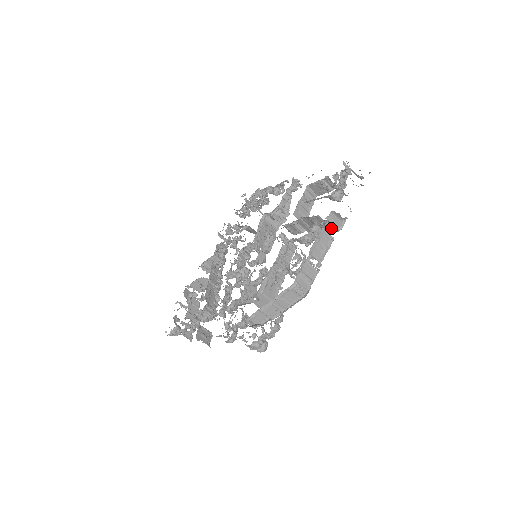
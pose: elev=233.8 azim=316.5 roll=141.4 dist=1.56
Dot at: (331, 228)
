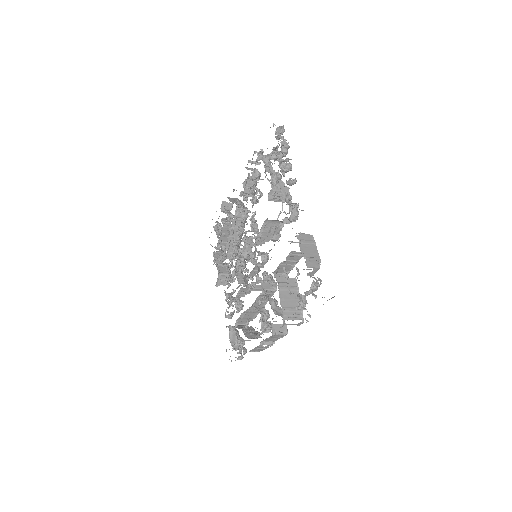
Dot at: occluded
